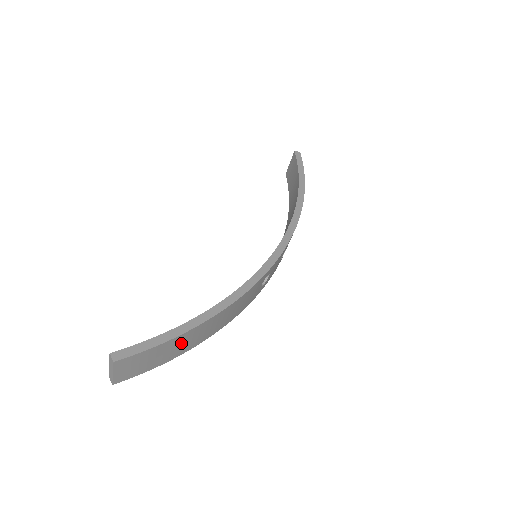
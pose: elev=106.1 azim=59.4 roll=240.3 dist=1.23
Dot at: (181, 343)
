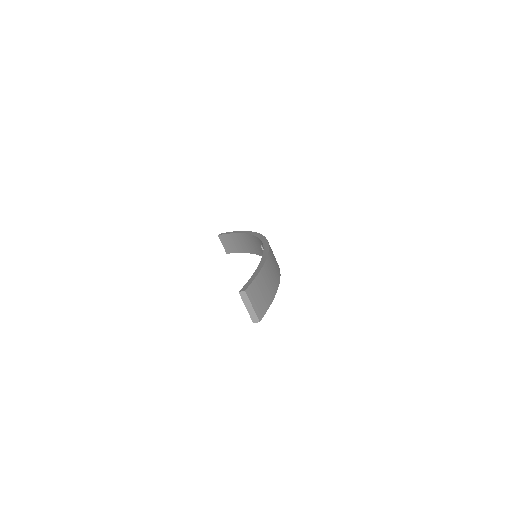
Dot at: (267, 280)
